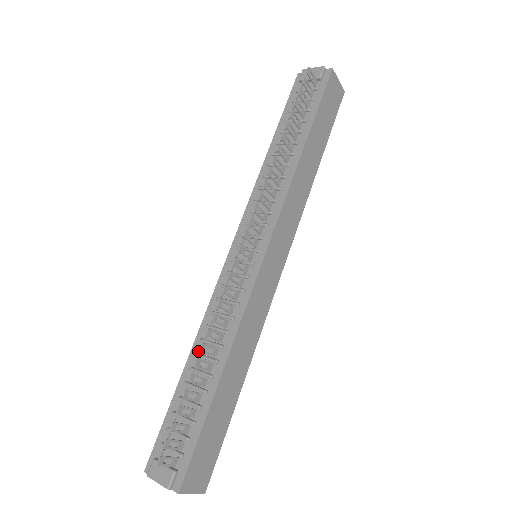
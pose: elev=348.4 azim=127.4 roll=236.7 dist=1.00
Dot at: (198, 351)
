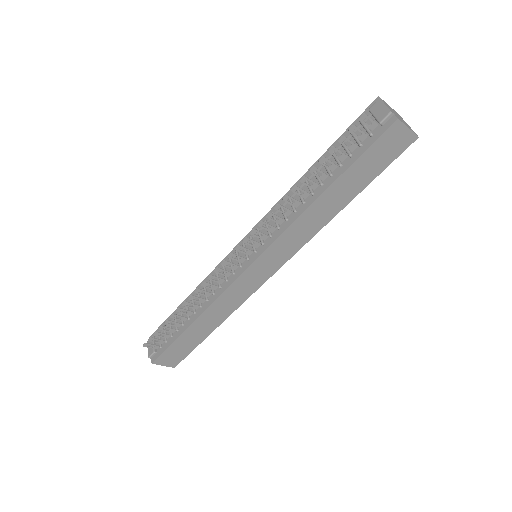
Dot at: occluded
